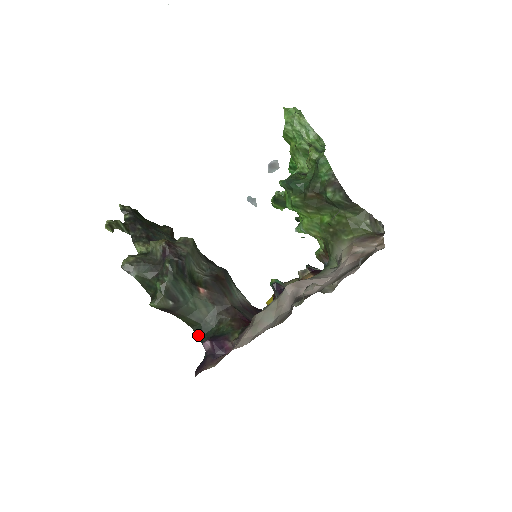
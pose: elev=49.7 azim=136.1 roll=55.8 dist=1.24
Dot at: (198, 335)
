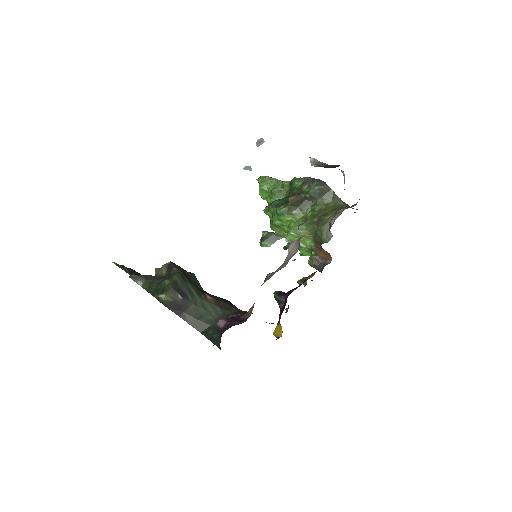
Dot at: (209, 337)
